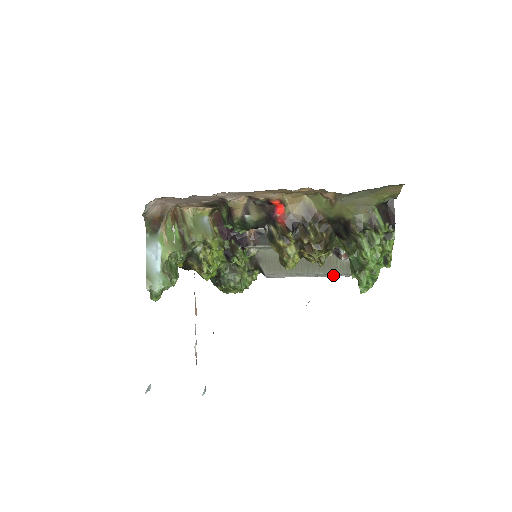
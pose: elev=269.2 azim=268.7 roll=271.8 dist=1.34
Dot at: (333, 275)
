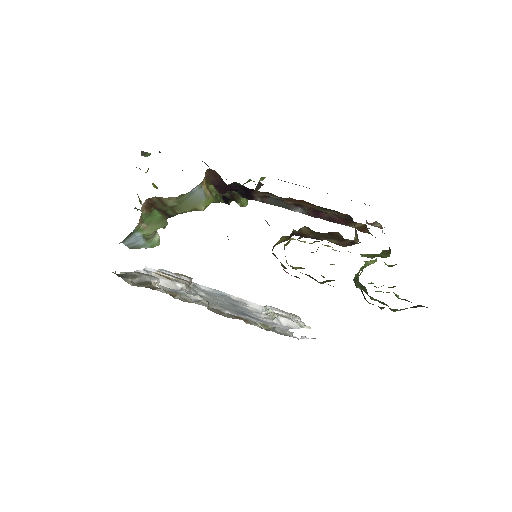
Dot at: occluded
